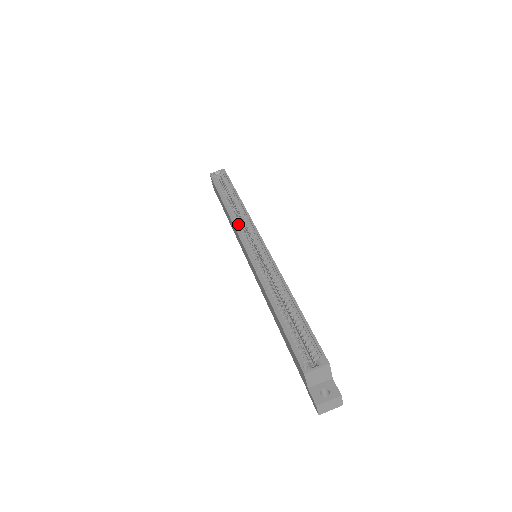
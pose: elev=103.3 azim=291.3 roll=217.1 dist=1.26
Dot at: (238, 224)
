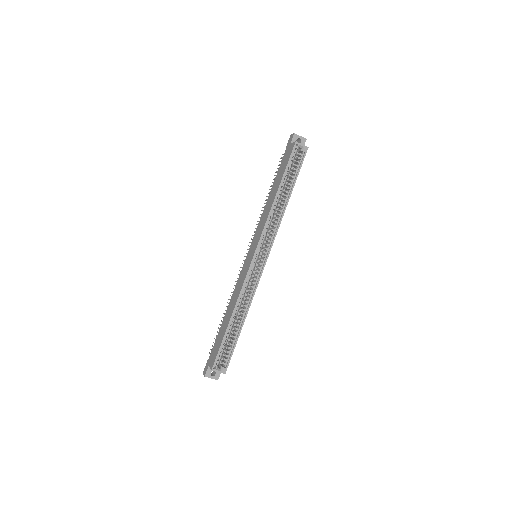
Dot at: (267, 227)
